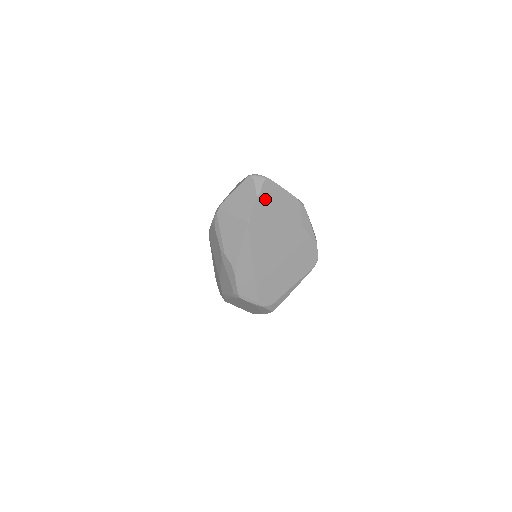
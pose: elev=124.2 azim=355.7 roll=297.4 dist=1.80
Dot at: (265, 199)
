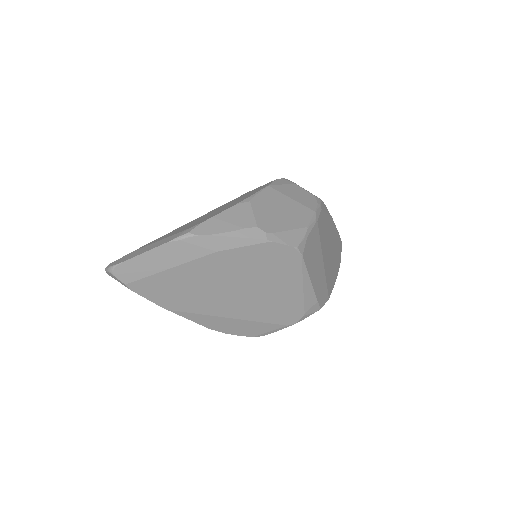
Dot at: (140, 282)
